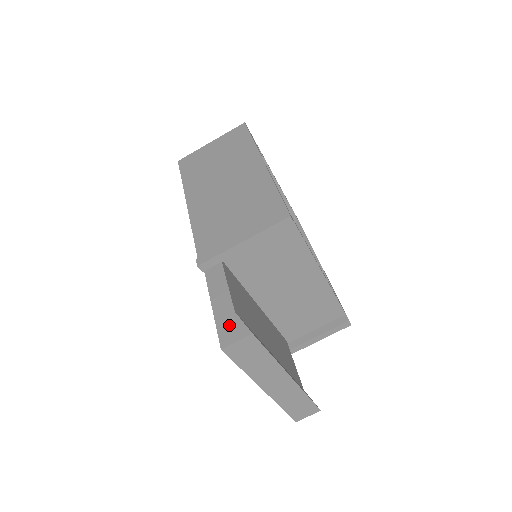
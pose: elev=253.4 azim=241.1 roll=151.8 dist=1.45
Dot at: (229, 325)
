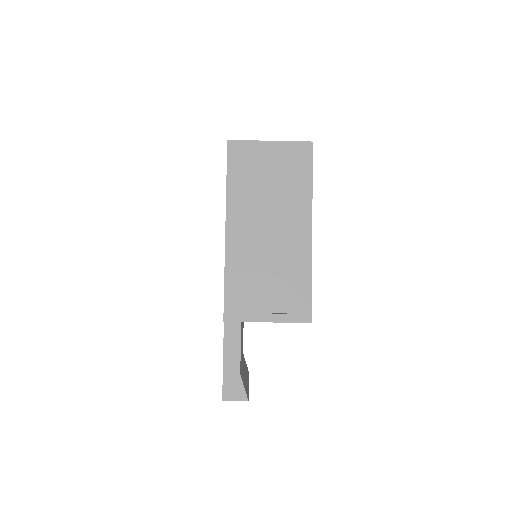
Dot at: (233, 384)
